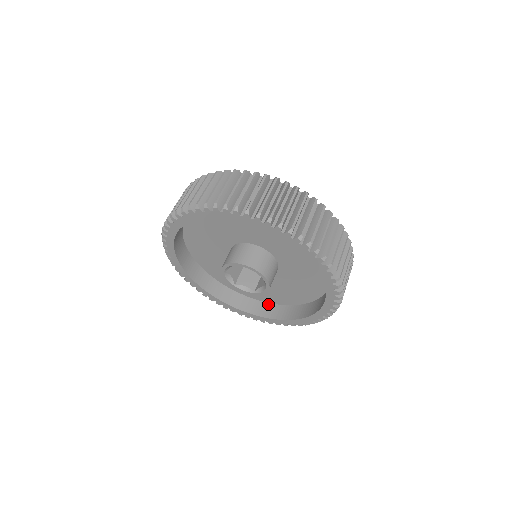
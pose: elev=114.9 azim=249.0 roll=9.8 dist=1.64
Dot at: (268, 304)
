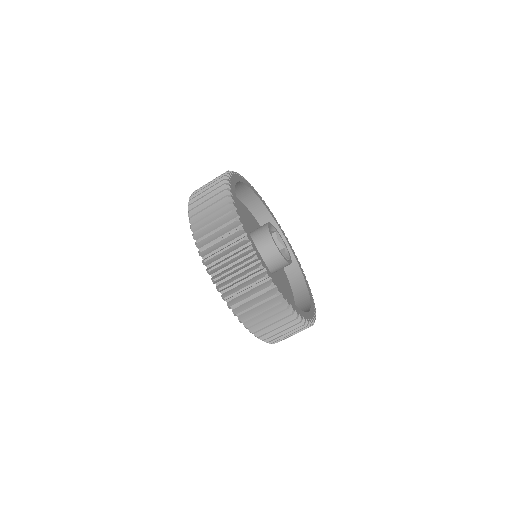
Dot at: occluded
